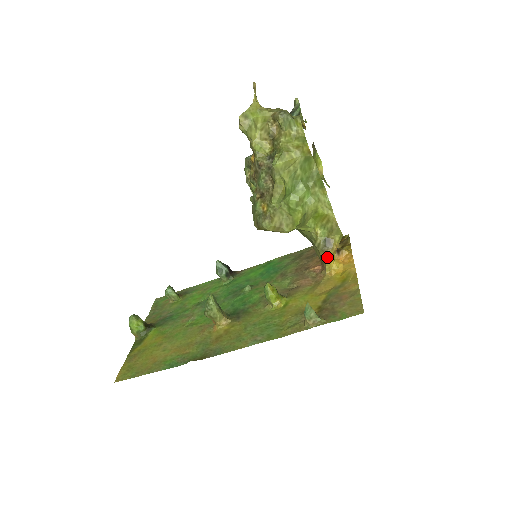
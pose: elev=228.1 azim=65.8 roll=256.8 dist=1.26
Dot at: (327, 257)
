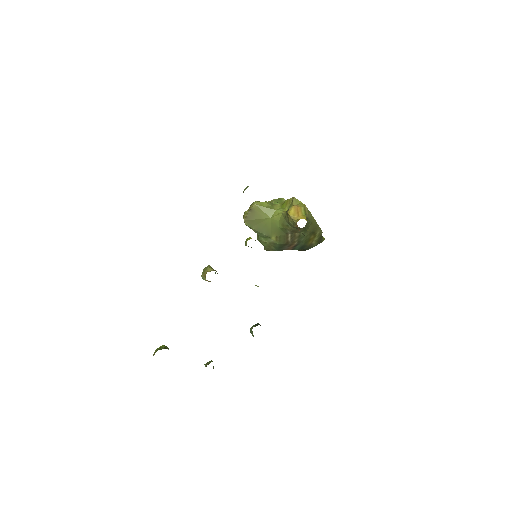
Dot at: (291, 212)
